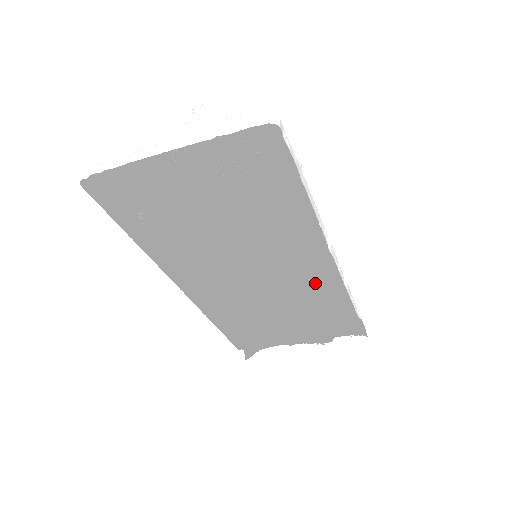
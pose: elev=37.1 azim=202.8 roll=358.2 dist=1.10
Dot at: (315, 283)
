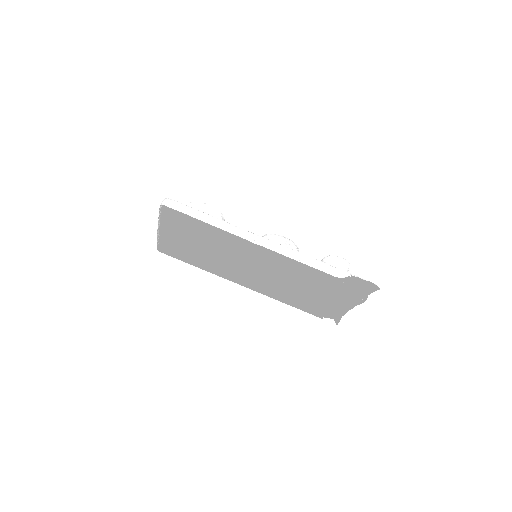
Dot at: (295, 261)
